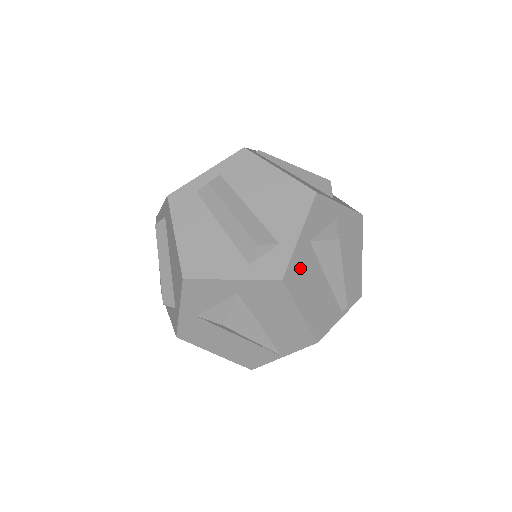
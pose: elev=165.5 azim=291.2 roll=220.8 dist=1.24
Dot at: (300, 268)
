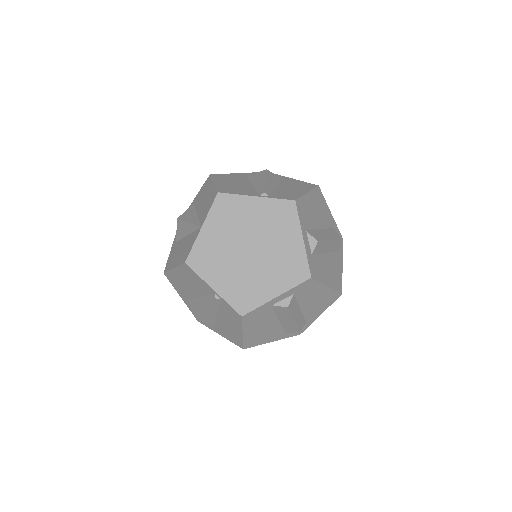
Dot at: (229, 177)
